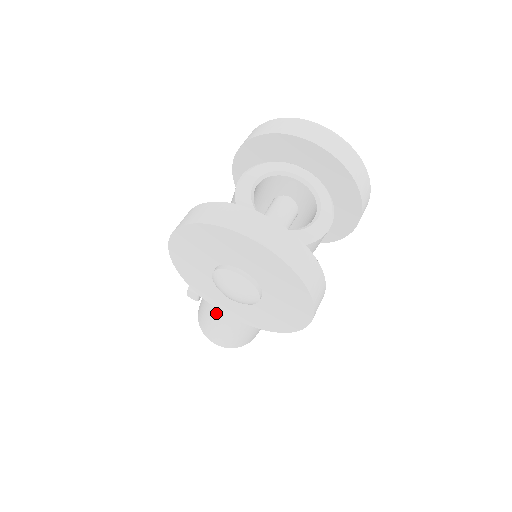
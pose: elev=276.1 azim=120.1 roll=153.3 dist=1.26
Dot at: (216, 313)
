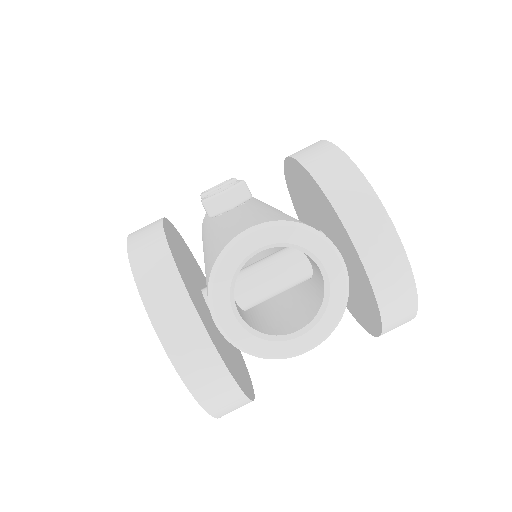
Dot at: occluded
